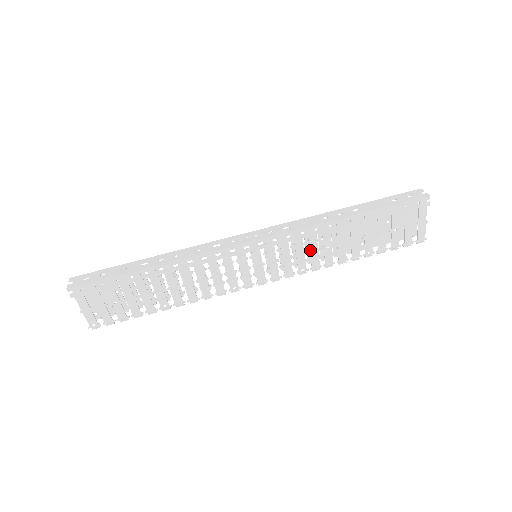
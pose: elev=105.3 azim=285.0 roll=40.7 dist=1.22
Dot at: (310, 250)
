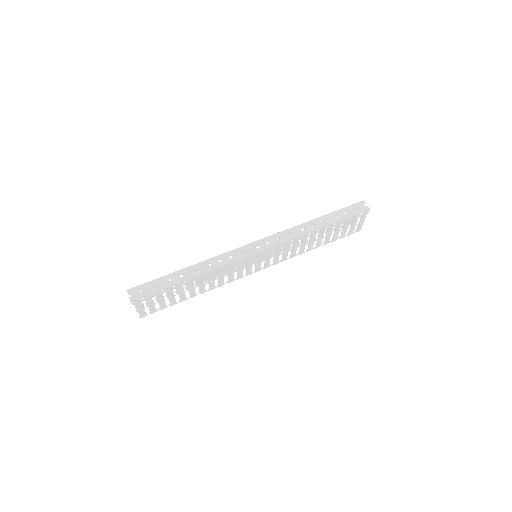
Dot at: (292, 249)
